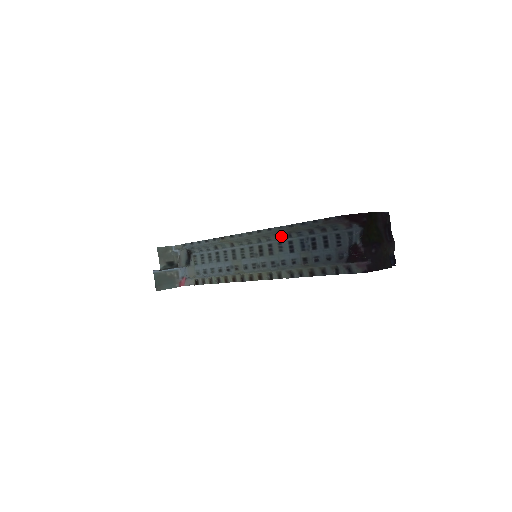
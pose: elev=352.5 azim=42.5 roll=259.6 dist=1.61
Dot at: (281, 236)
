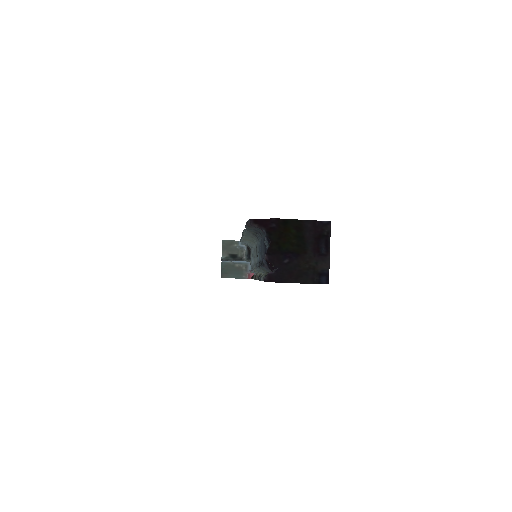
Dot at: occluded
